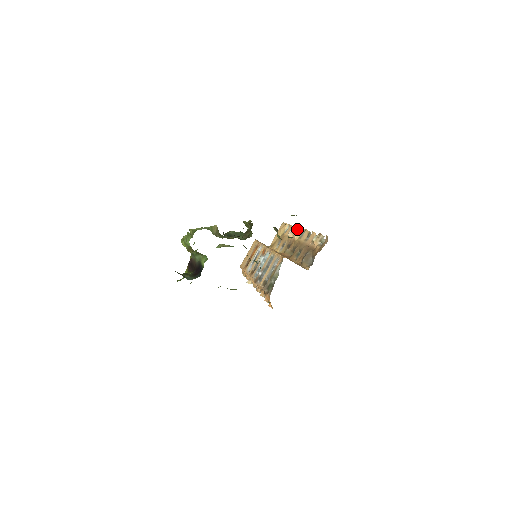
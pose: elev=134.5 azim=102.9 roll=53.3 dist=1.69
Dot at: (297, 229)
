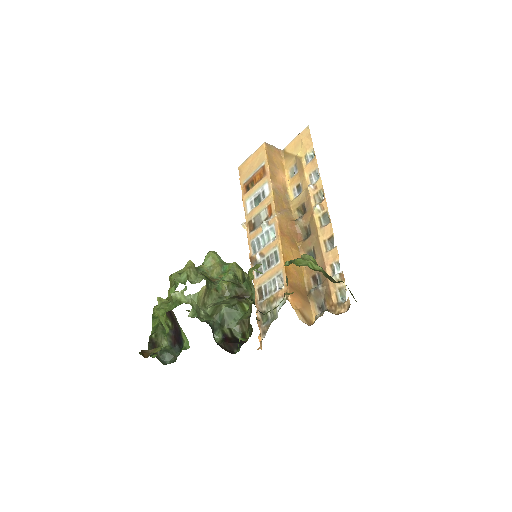
Dot at: (321, 191)
